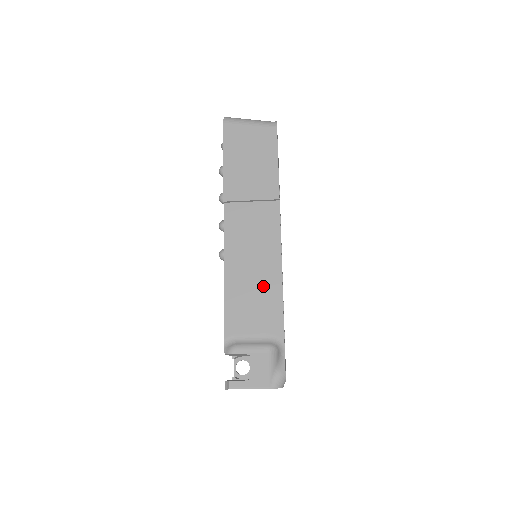
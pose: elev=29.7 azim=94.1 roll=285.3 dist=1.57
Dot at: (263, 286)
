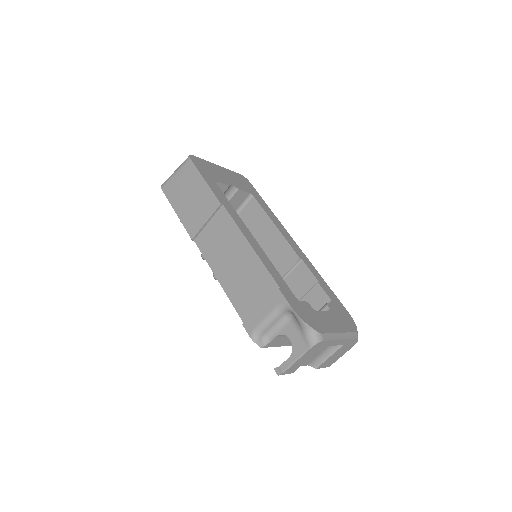
Dot at: (251, 275)
